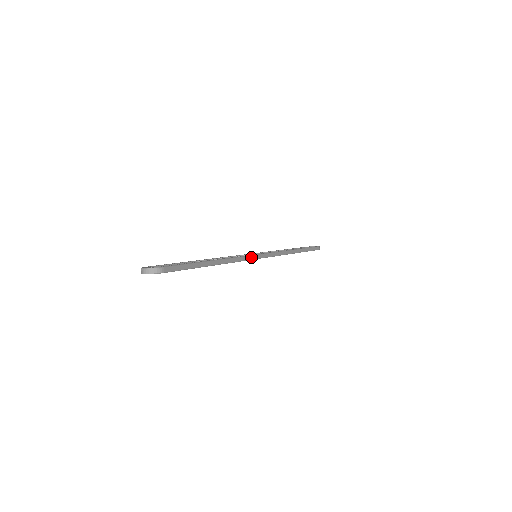
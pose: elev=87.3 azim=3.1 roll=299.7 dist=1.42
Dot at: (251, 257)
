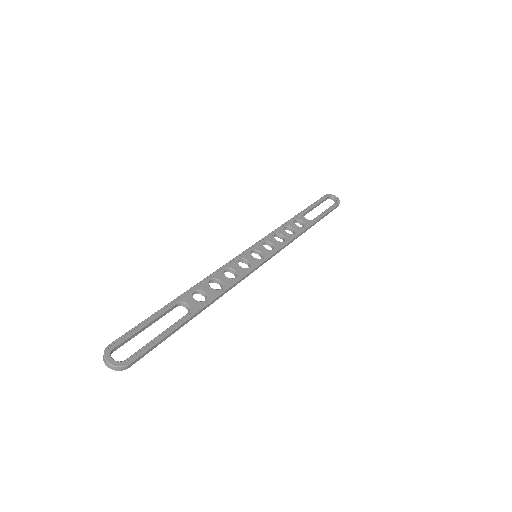
Dot at: (247, 275)
